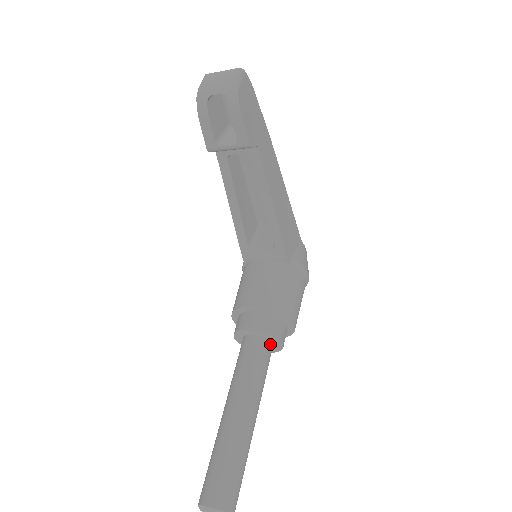
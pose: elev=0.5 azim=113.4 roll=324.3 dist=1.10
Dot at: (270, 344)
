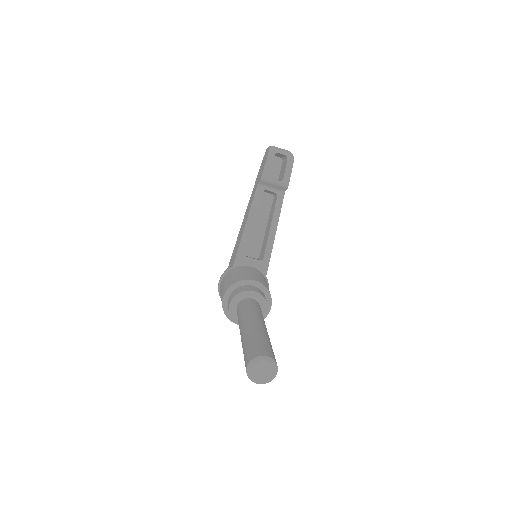
Dot at: occluded
